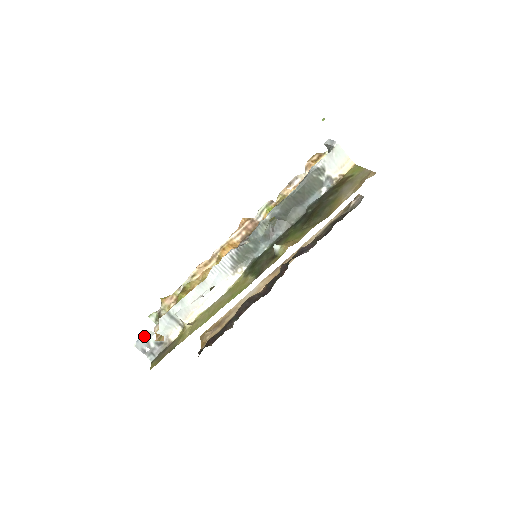
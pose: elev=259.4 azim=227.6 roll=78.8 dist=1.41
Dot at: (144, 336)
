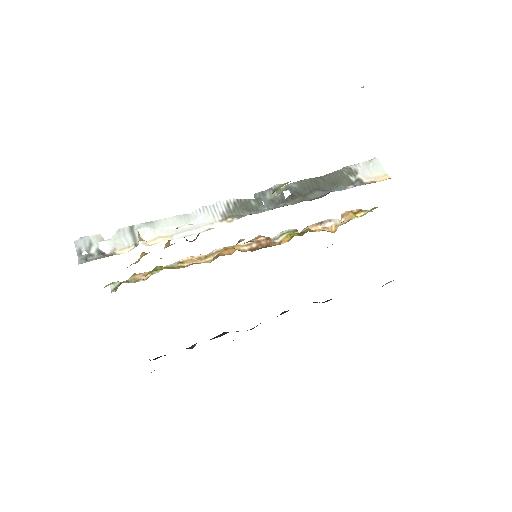
Dot at: (92, 237)
